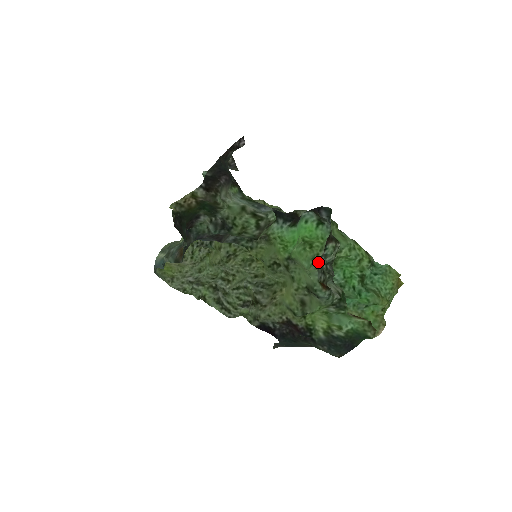
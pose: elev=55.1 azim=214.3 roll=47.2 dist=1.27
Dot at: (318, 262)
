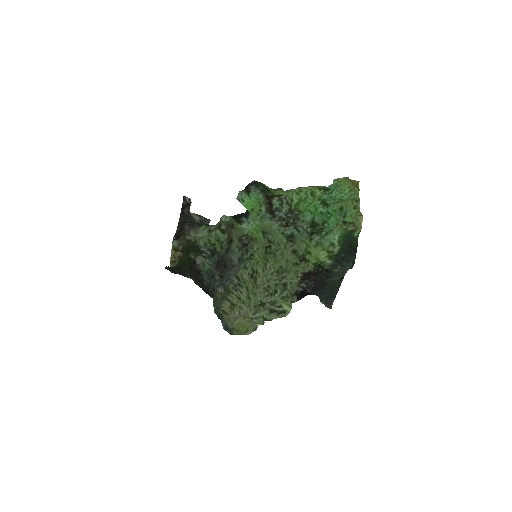
Dot at: (269, 215)
